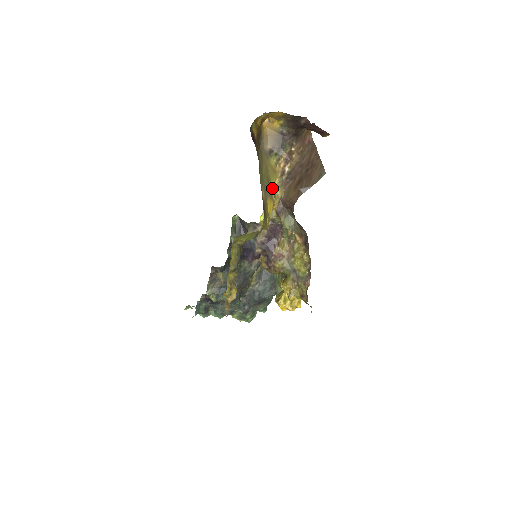
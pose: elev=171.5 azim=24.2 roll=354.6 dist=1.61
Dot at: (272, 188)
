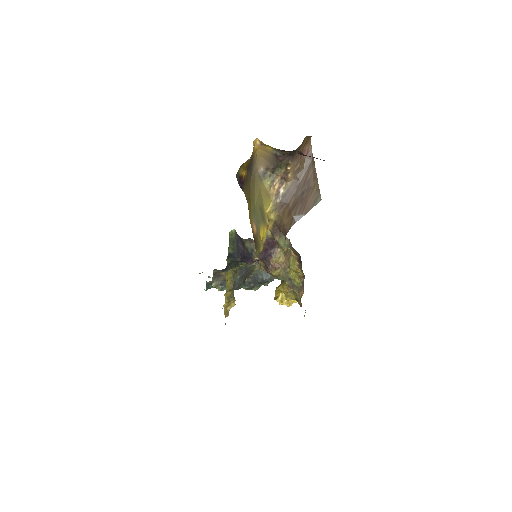
Dot at: (266, 213)
